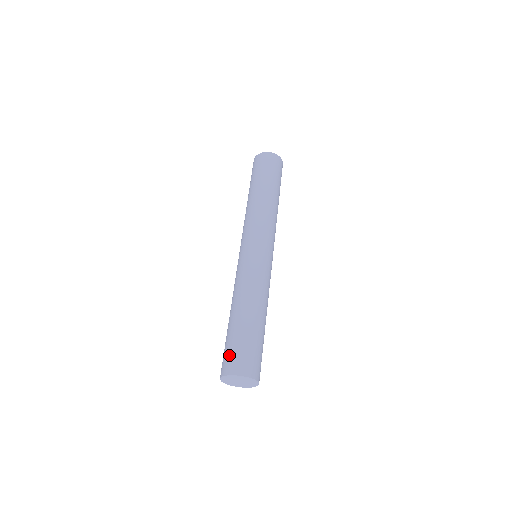
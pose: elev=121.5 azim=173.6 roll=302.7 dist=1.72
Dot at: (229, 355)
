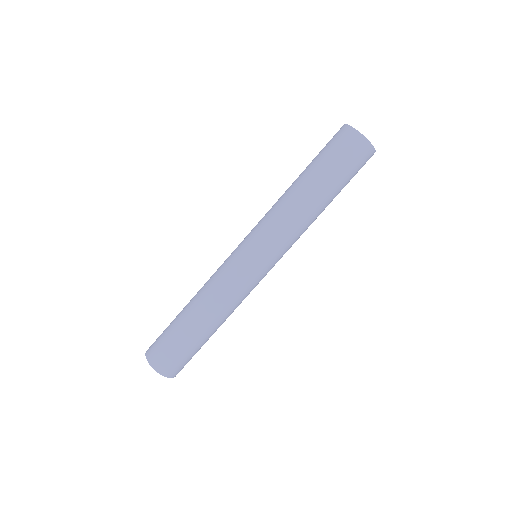
Dot at: (173, 359)
